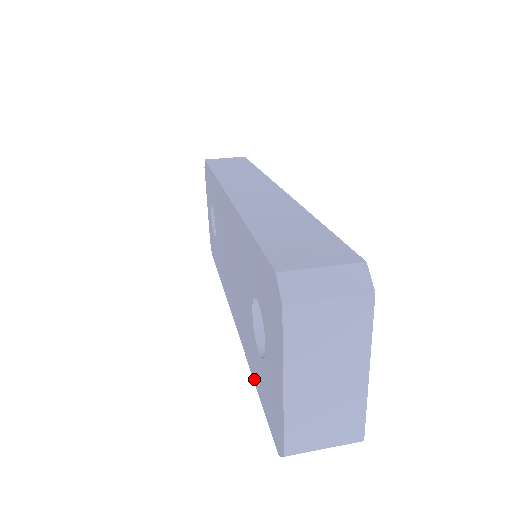
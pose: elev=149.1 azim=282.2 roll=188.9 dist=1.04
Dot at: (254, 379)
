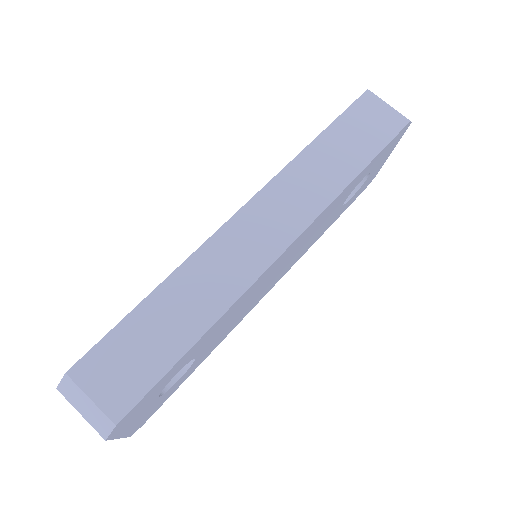
Dot at: occluded
